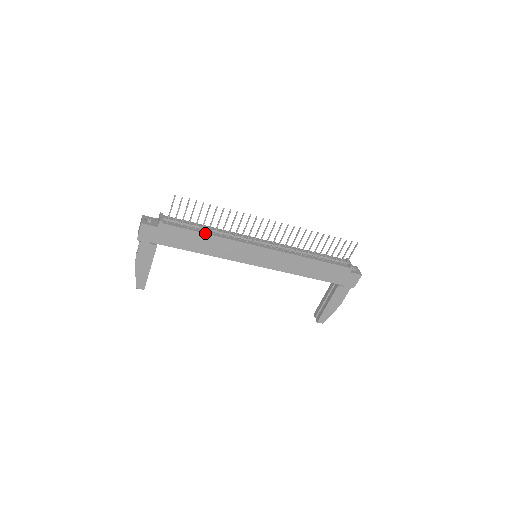
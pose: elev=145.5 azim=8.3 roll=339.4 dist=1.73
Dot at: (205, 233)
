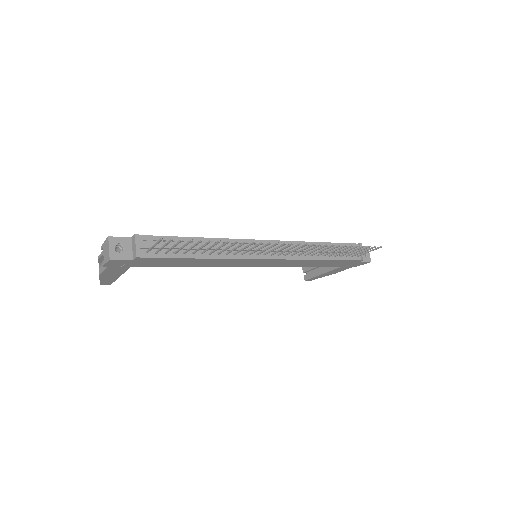
Dot at: (198, 258)
